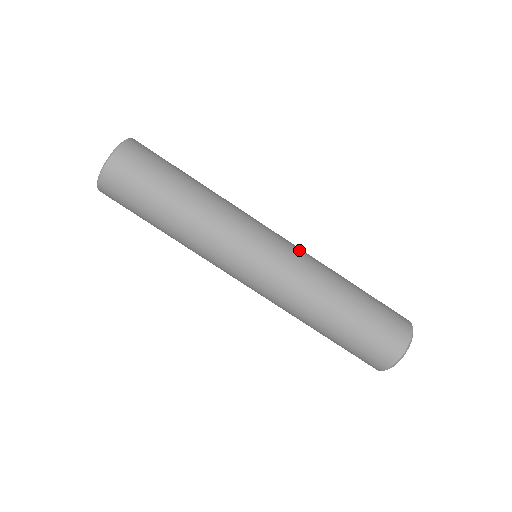
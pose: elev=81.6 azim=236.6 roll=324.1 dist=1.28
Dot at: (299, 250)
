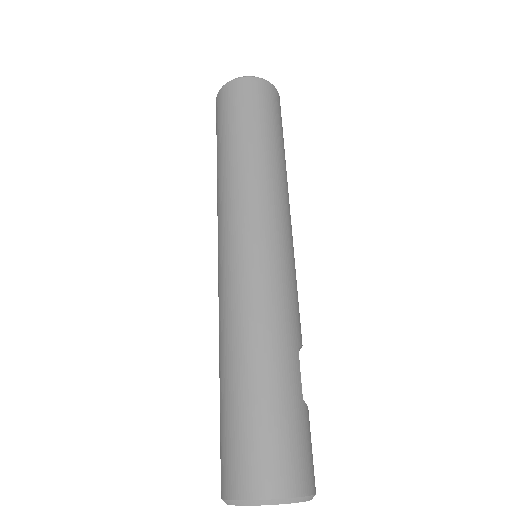
Dot at: (274, 279)
